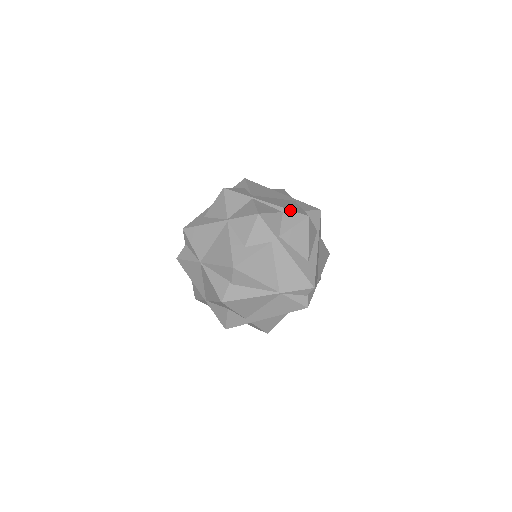
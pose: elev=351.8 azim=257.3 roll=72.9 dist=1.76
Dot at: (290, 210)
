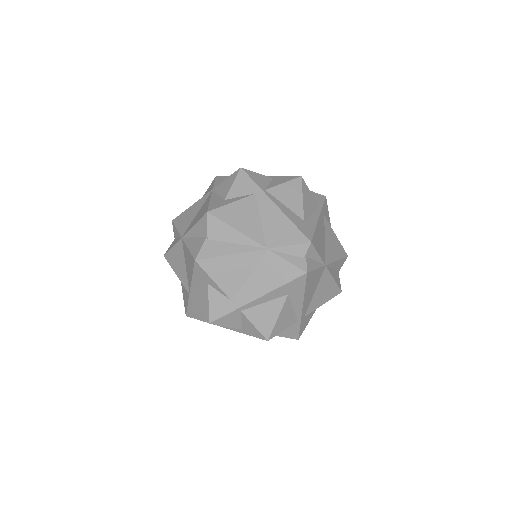
Dot at: (281, 176)
